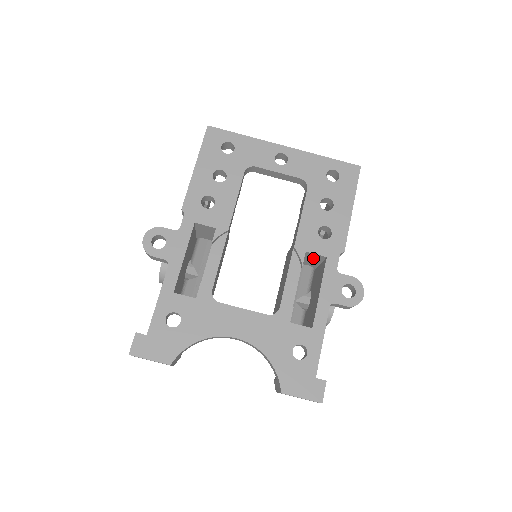
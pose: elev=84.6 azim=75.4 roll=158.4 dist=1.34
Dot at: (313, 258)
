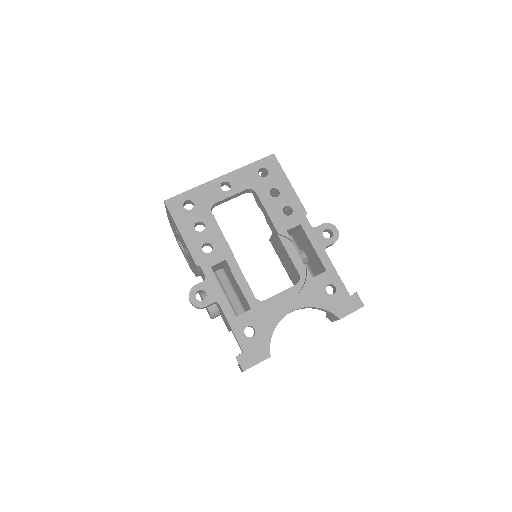
Dot at: (291, 231)
